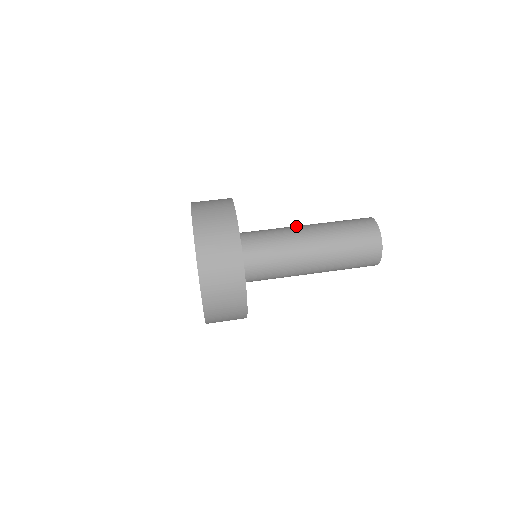
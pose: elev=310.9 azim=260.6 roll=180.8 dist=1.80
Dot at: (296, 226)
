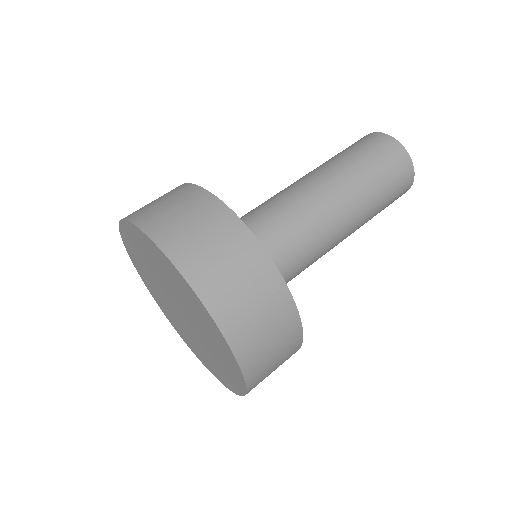
Dot at: (312, 196)
